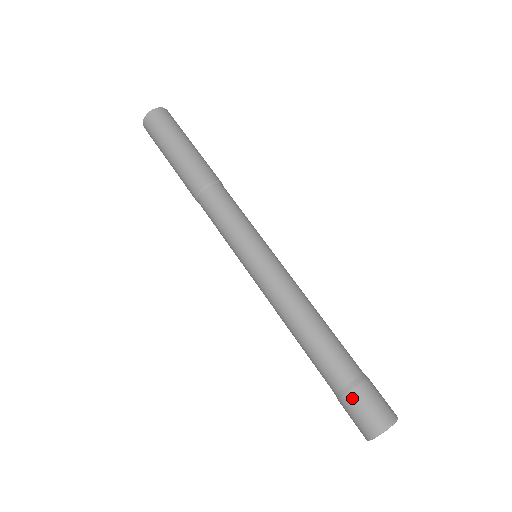
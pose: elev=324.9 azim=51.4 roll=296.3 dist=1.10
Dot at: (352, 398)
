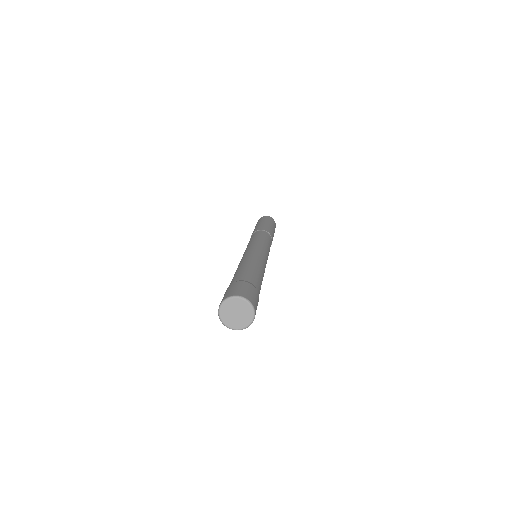
Dot at: (228, 288)
